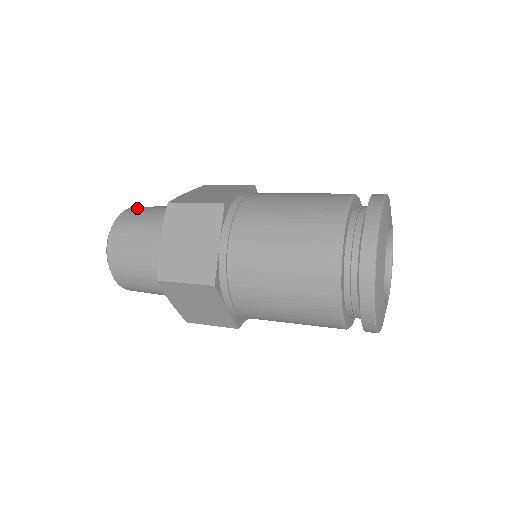
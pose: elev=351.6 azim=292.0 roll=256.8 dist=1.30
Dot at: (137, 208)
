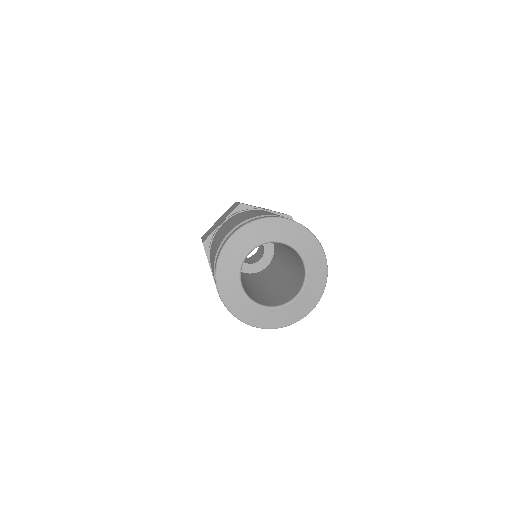
Dot at: occluded
